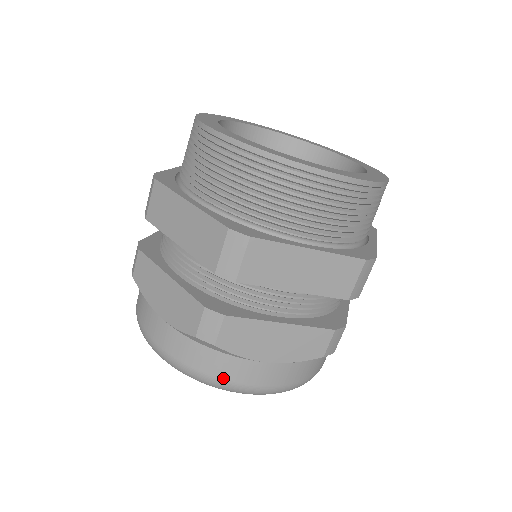
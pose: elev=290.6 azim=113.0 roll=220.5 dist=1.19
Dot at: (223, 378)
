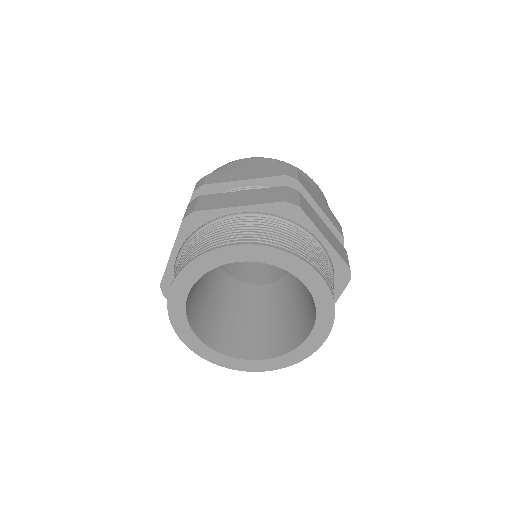
Dot at: occluded
